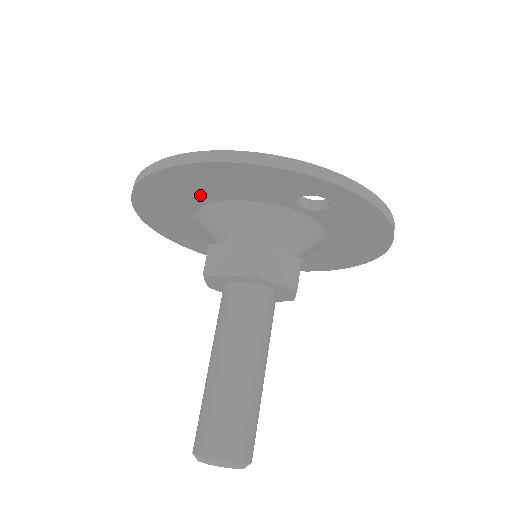
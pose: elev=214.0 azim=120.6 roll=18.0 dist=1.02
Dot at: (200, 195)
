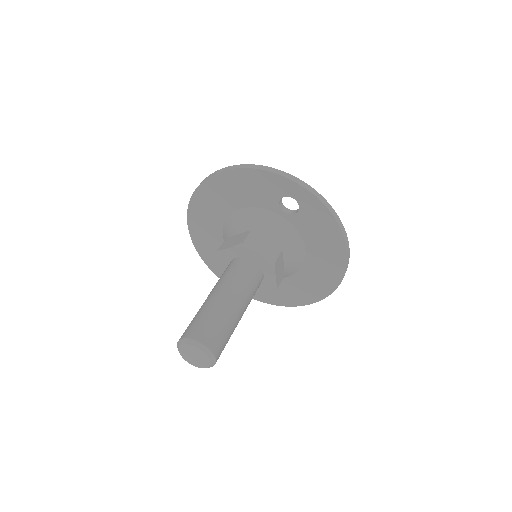
Dot at: (225, 205)
